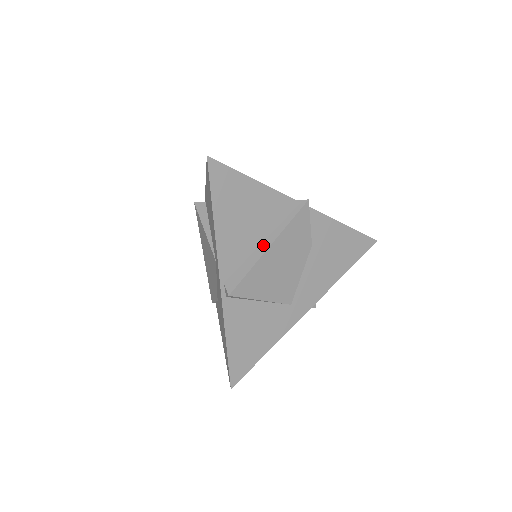
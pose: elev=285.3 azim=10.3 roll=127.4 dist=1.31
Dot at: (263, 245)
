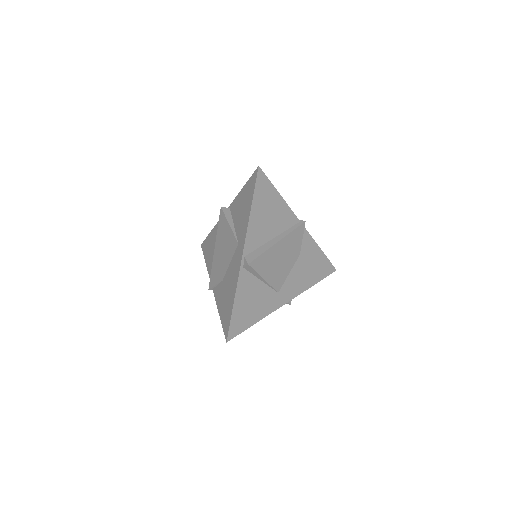
Dot at: (274, 240)
